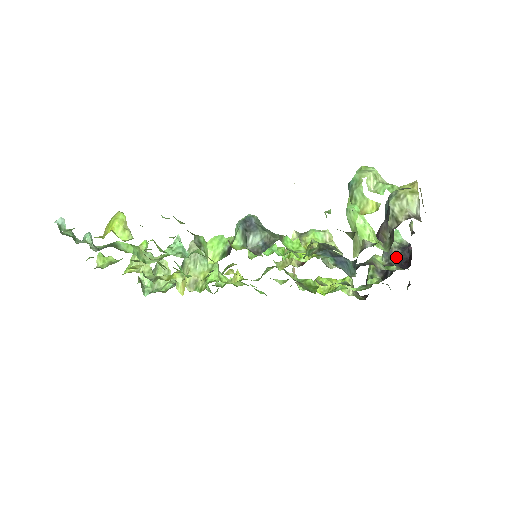
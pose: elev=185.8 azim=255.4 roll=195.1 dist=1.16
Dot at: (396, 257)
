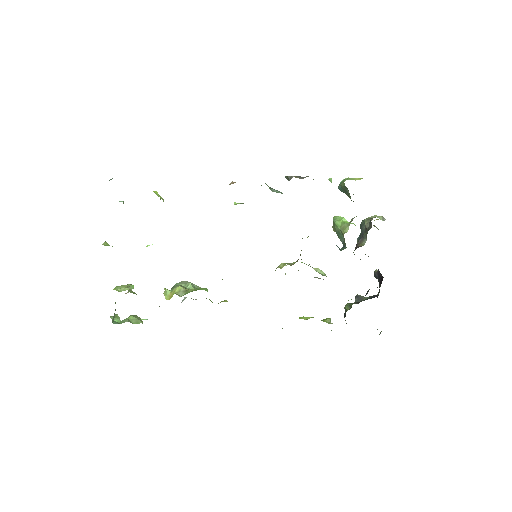
Dot at: (367, 298)
